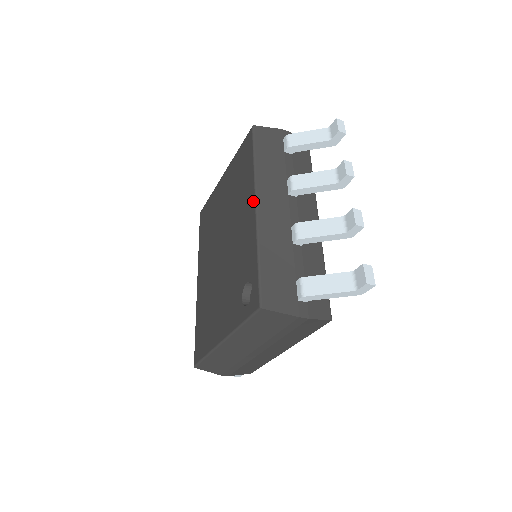
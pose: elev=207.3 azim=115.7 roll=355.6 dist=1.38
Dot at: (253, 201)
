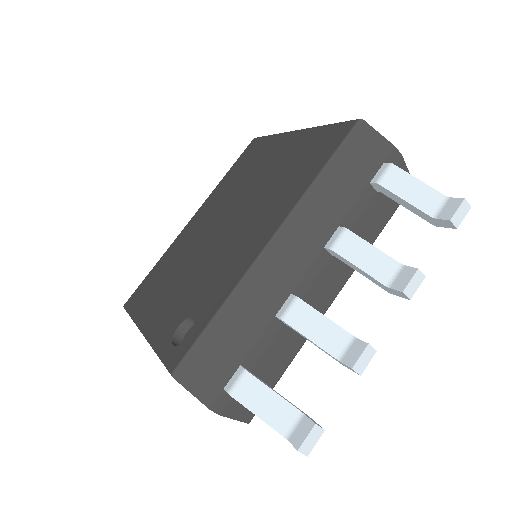
Dot at: (274, 229)
